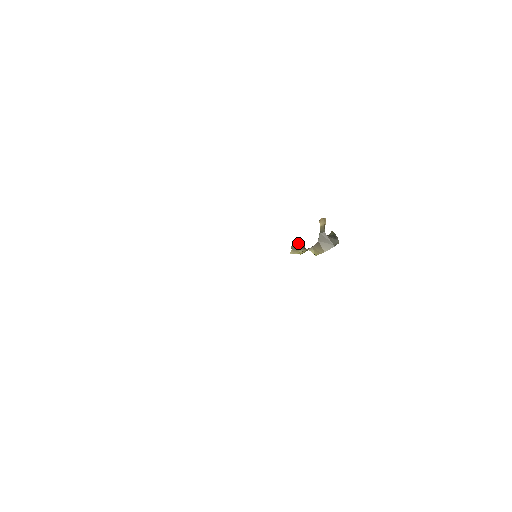
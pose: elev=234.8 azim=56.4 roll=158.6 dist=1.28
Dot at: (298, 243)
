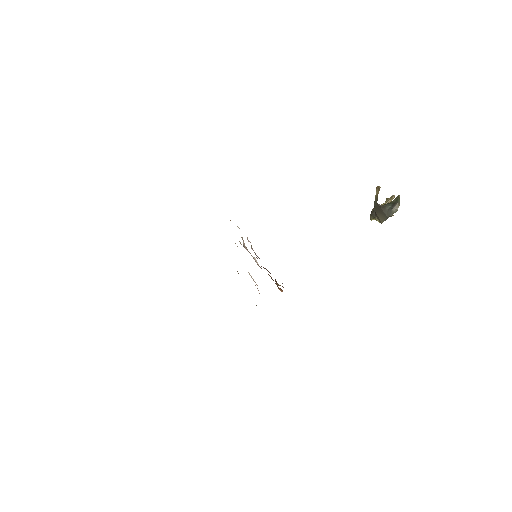
Dot at: (374, 208)
